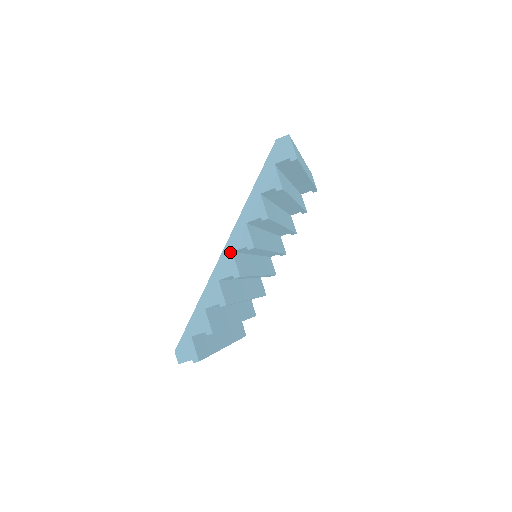
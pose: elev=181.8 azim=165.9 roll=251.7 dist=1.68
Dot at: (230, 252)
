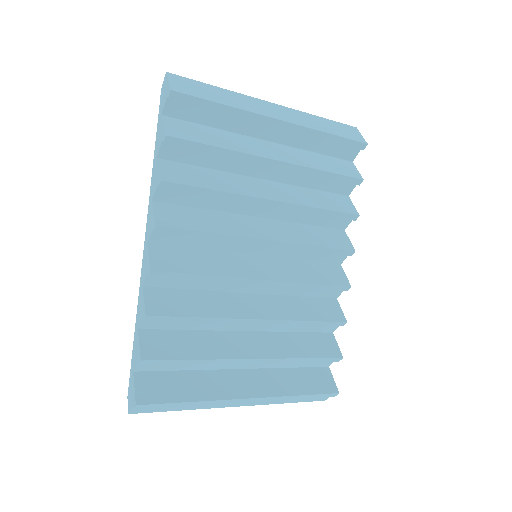
Dot at: (146, 245)
